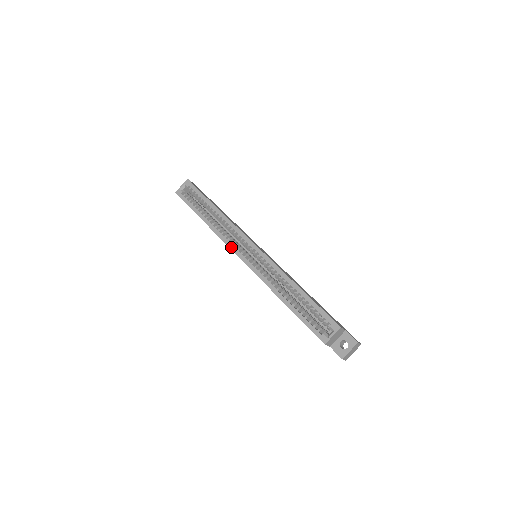
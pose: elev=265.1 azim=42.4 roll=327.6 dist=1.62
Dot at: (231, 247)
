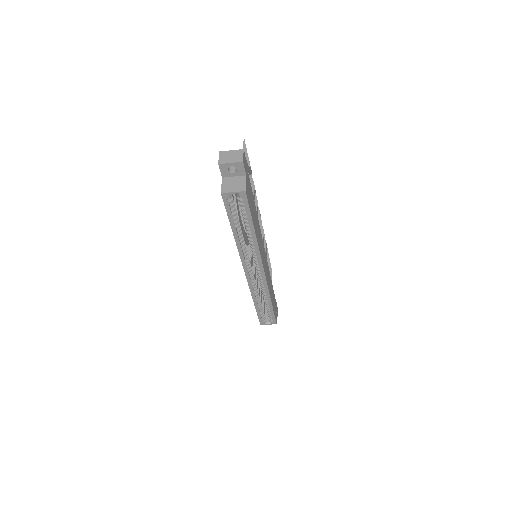
Dot at: (244, 264)
